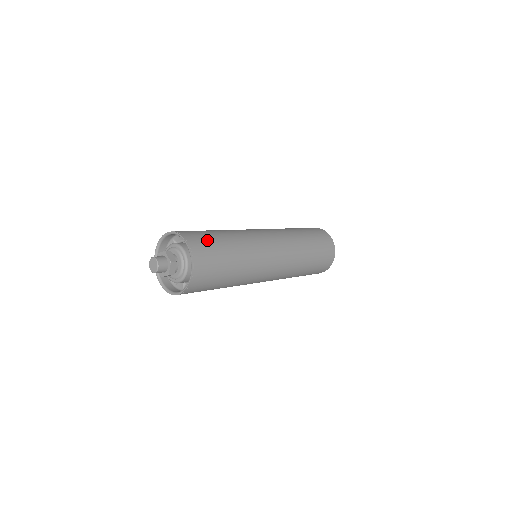
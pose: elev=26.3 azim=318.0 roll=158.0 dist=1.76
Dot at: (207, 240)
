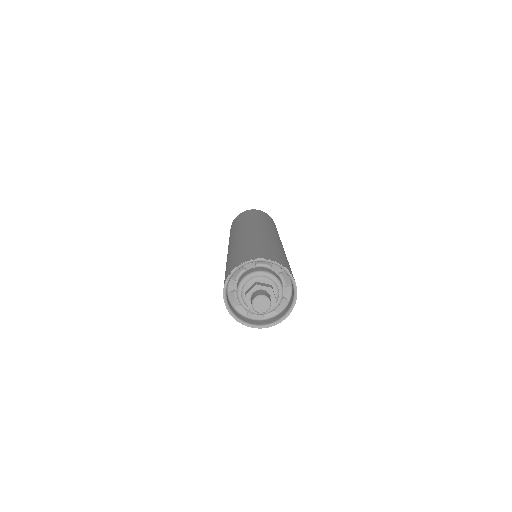
Dot at: occluded
